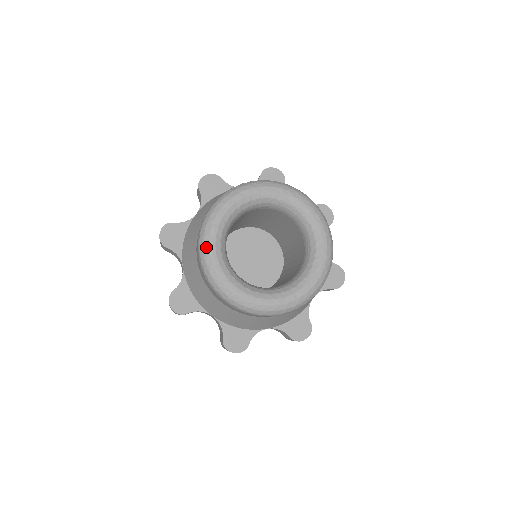
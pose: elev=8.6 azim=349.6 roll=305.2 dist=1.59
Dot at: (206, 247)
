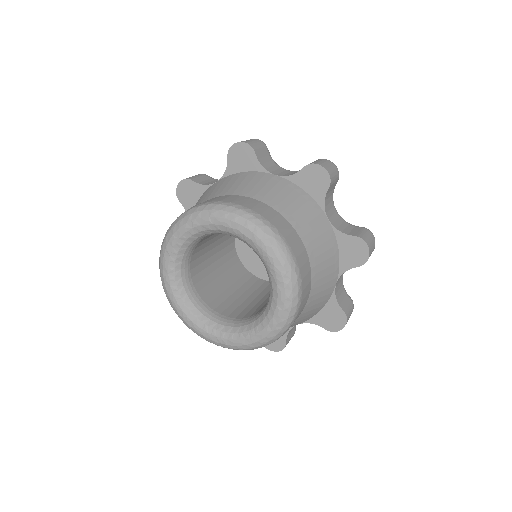
Dot at: (162, 252)
